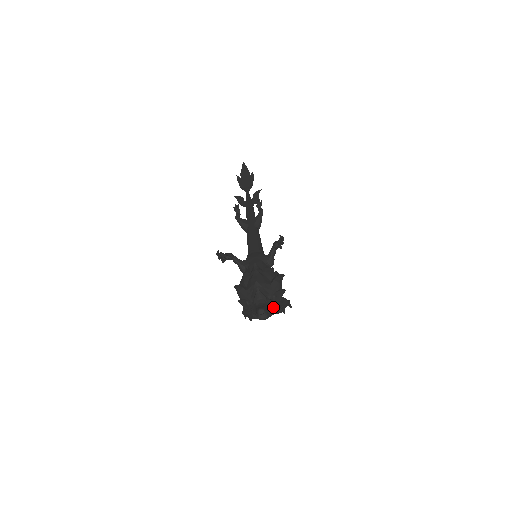
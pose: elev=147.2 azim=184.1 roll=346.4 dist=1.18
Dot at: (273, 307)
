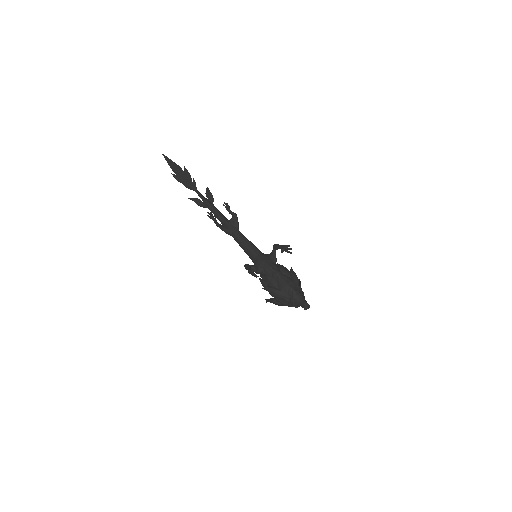
Dot at: (304, 296)
